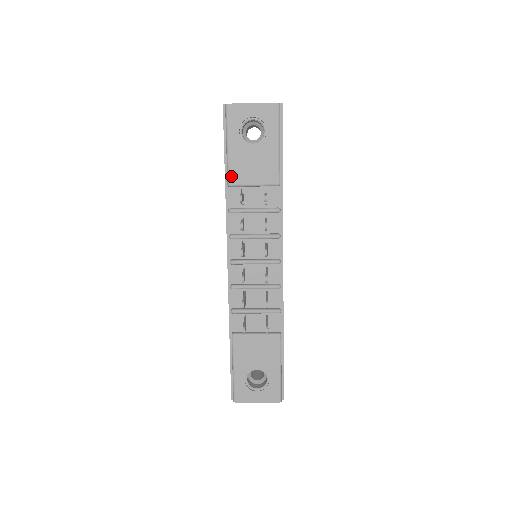
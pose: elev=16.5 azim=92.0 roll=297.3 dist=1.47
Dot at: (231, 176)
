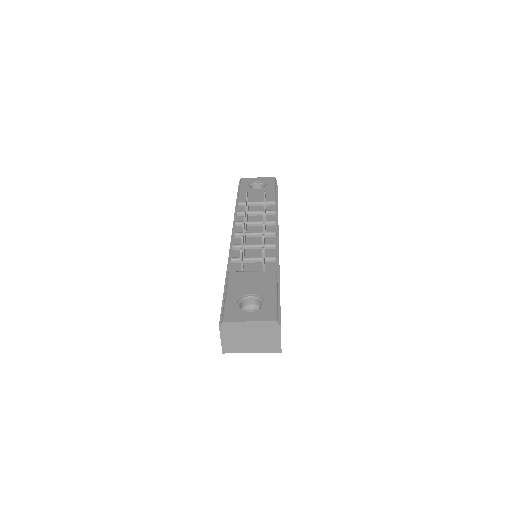
Dot at: (240, 199)
